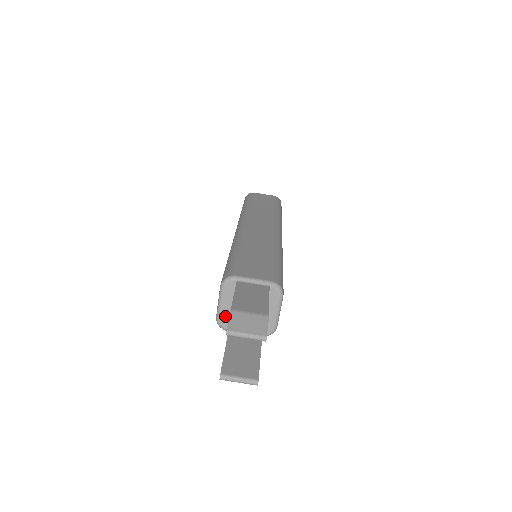
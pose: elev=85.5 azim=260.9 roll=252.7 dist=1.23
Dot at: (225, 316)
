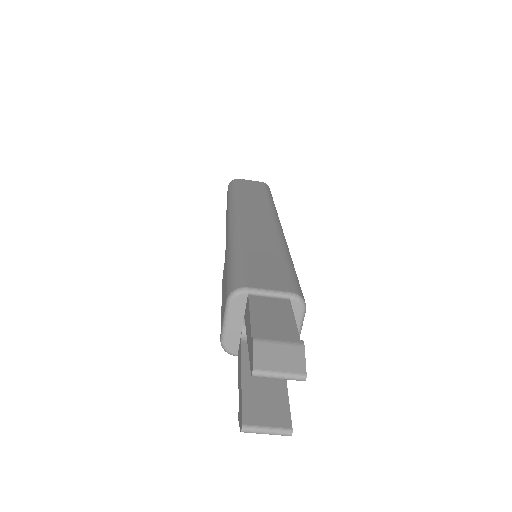
Dot at: (232, 338)
